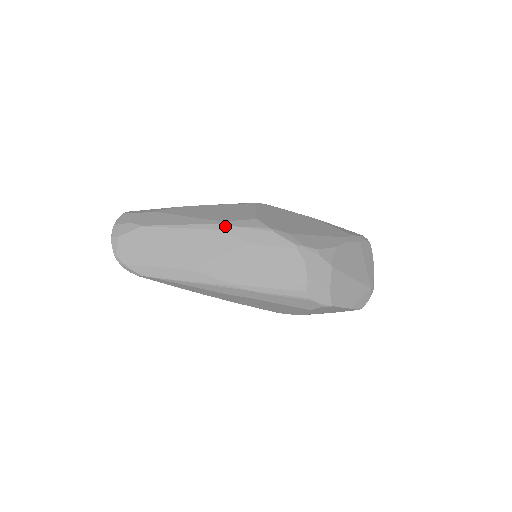
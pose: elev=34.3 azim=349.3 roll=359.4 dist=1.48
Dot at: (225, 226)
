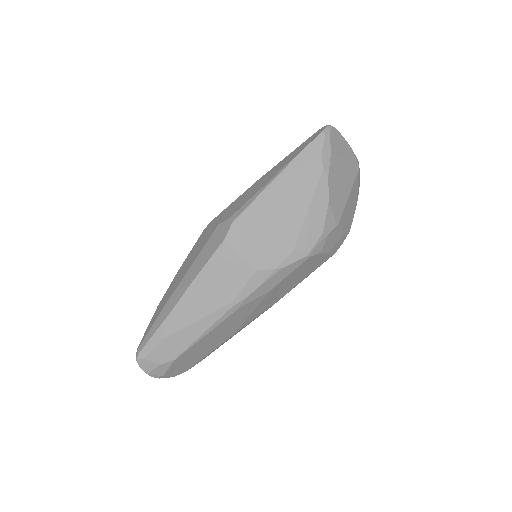
Dot at: (240, 304)
